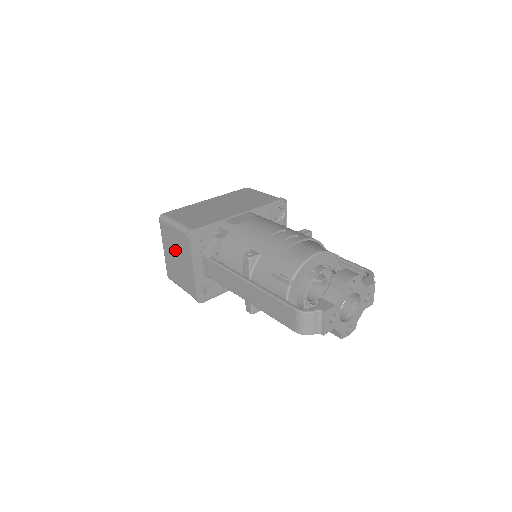
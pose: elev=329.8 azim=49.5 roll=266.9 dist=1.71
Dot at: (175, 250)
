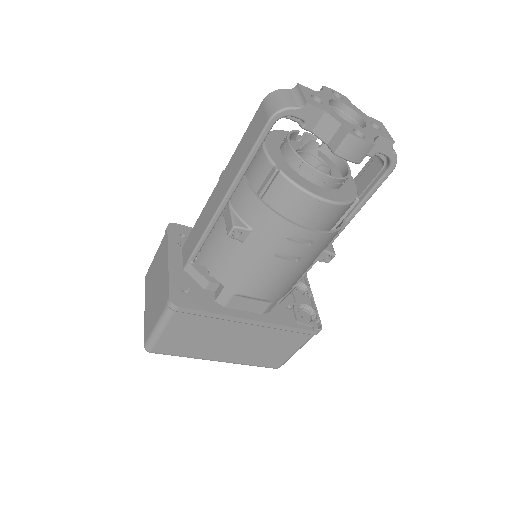
Dot at: (154, 280)
